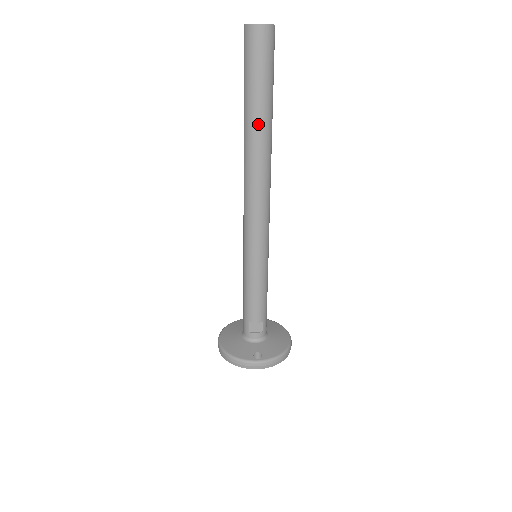
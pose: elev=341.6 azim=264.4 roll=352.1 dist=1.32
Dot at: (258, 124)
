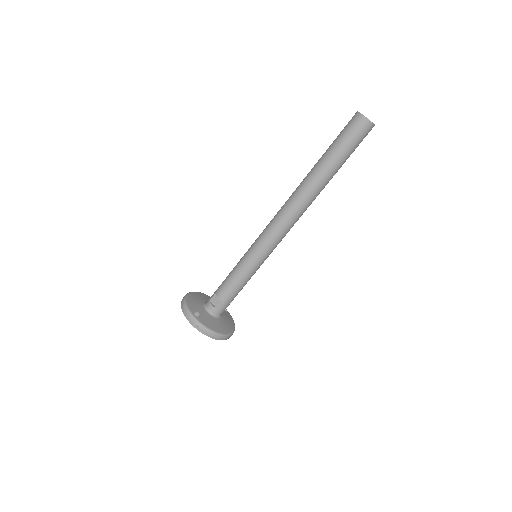
Dot at: (318, 170)
